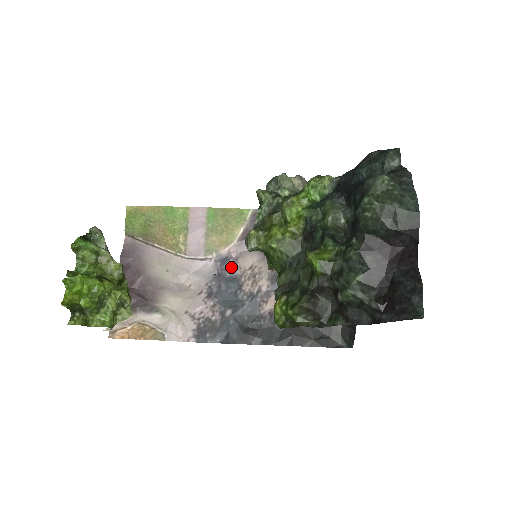
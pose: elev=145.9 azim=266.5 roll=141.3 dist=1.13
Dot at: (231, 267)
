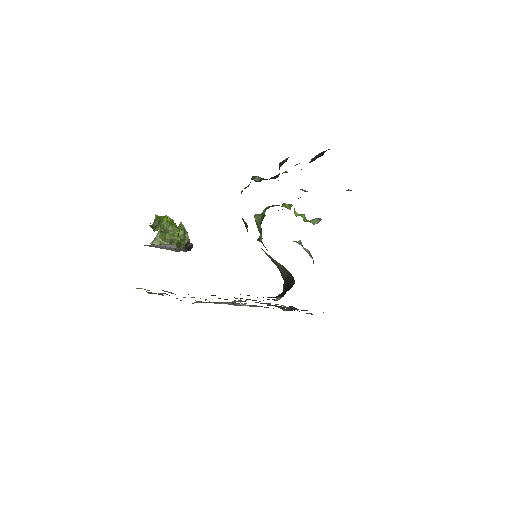
Dot at: occluded
